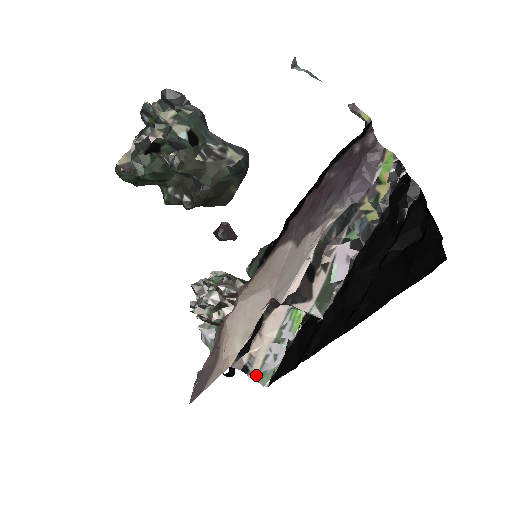
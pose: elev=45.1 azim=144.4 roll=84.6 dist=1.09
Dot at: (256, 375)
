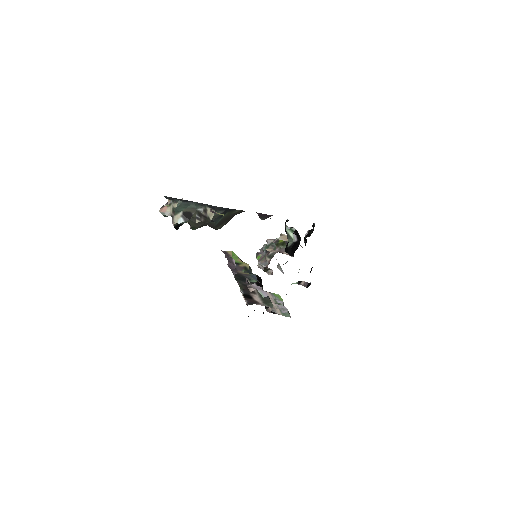
Dot at: (281, 314)
